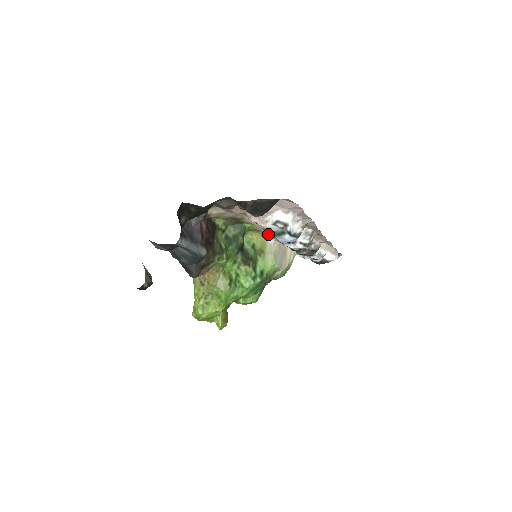
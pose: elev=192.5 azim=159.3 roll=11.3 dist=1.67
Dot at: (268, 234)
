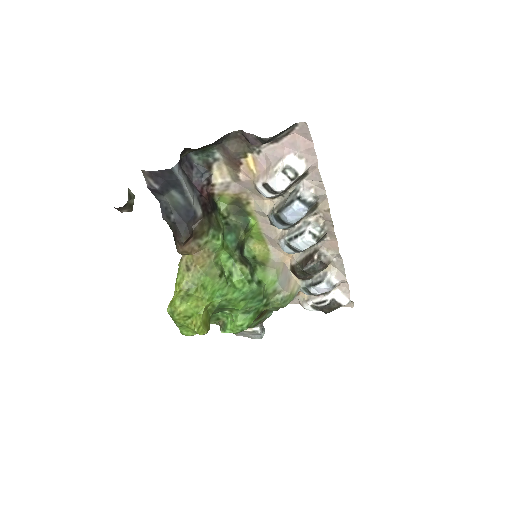
Dot at: (272, 249)
